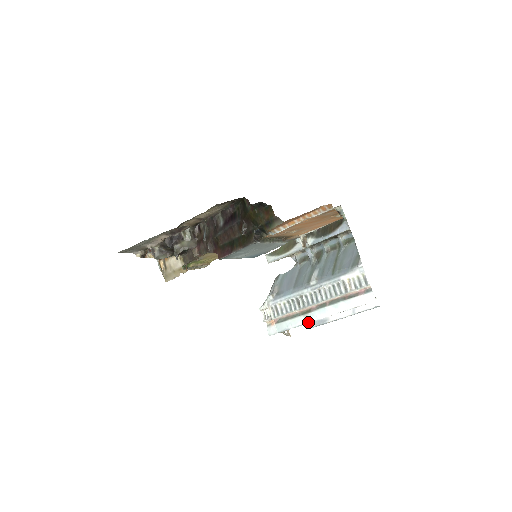
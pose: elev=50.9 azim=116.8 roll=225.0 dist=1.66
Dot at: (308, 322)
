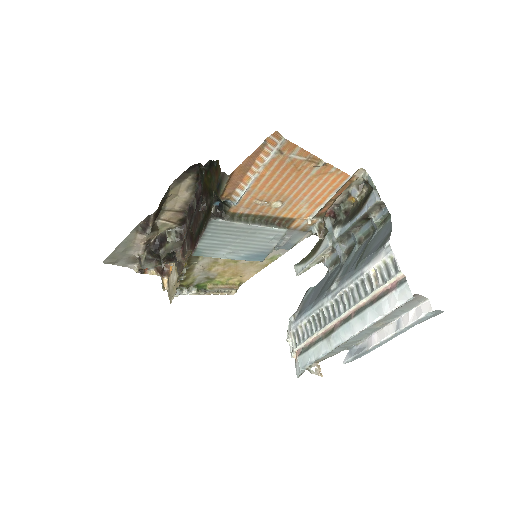
Dot at: (331, 348)
